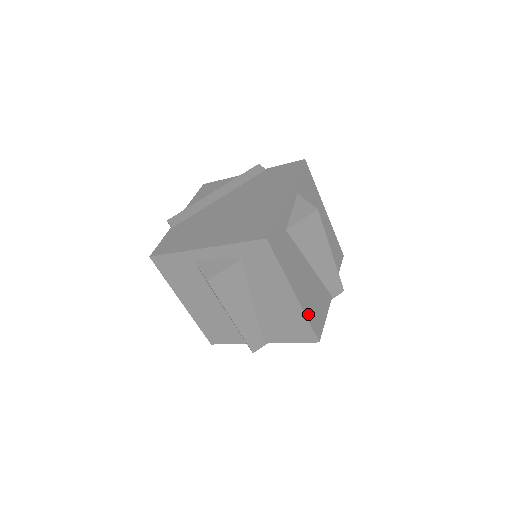
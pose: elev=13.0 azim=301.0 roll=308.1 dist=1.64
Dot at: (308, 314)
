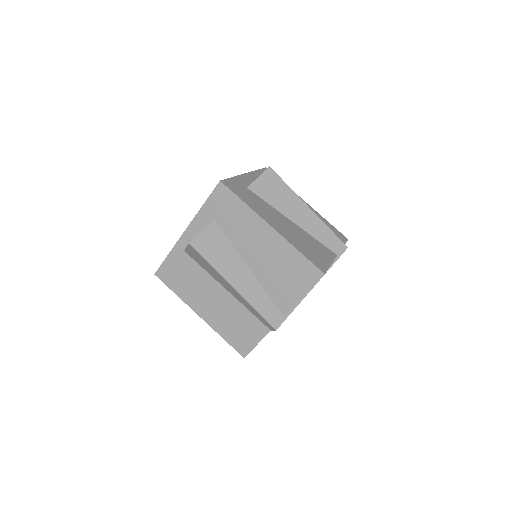
Dot at: (297, 247)
